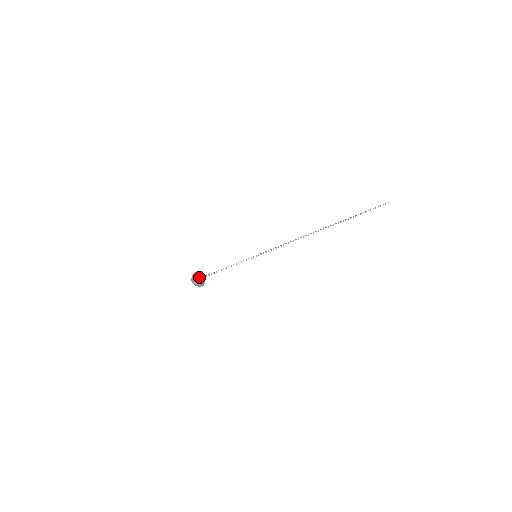
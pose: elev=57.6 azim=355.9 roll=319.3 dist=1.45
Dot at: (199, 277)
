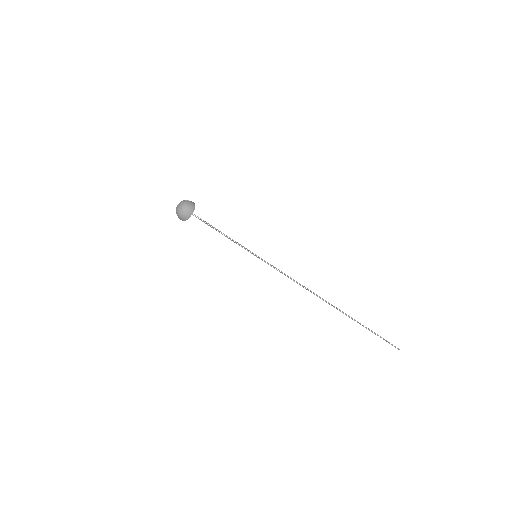
Dot at: (190, 202)
